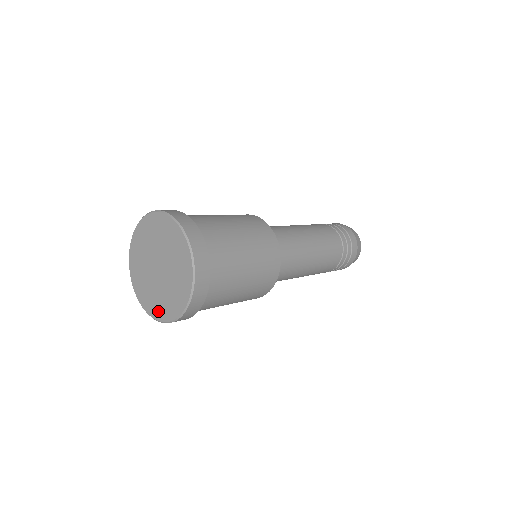
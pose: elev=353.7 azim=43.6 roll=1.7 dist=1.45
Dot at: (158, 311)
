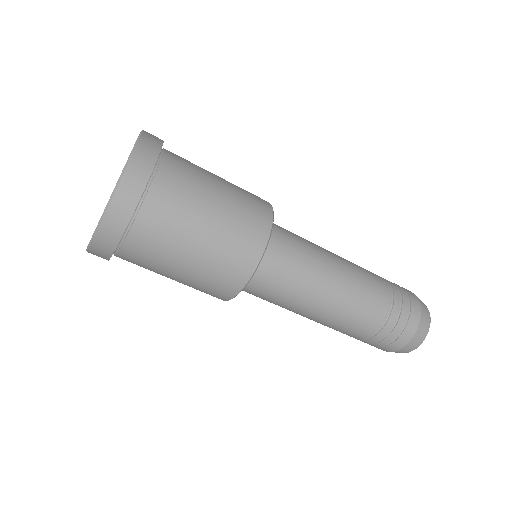
Dot at: occluded
